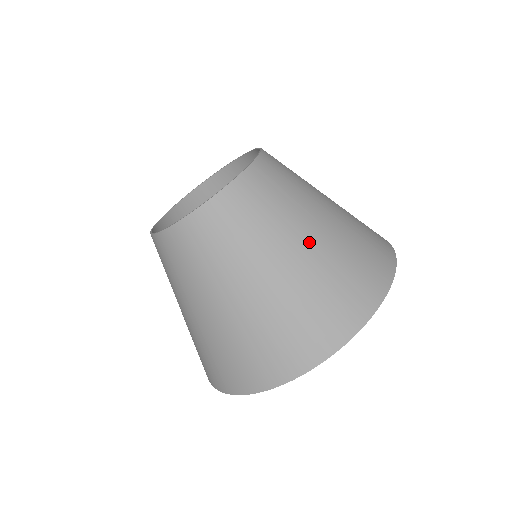
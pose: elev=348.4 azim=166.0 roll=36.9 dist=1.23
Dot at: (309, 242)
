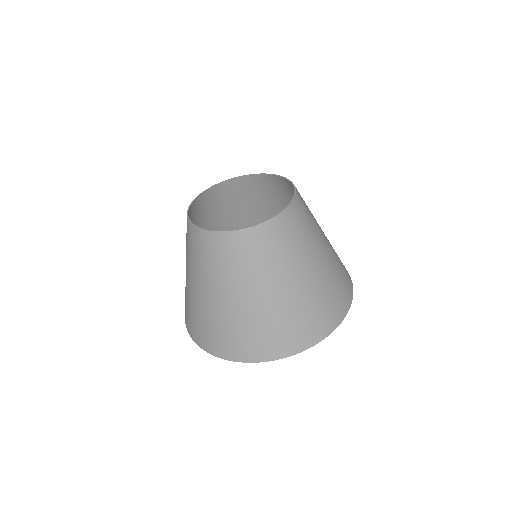
Dot at: (231, 300)
